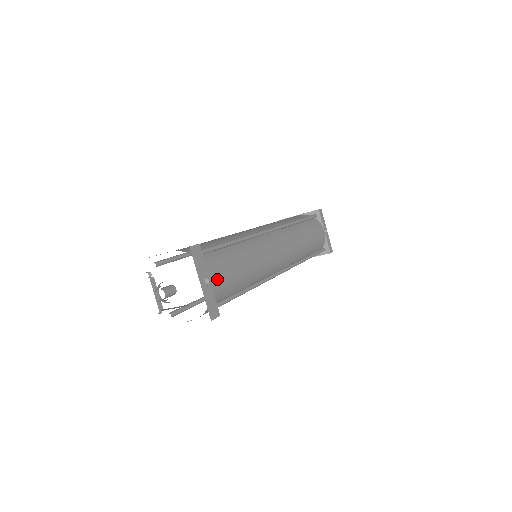
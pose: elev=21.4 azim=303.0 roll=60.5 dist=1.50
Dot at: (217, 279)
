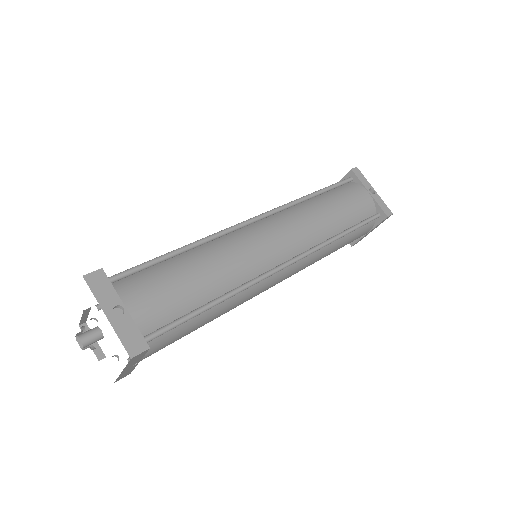
Dot at: (141, 303)
